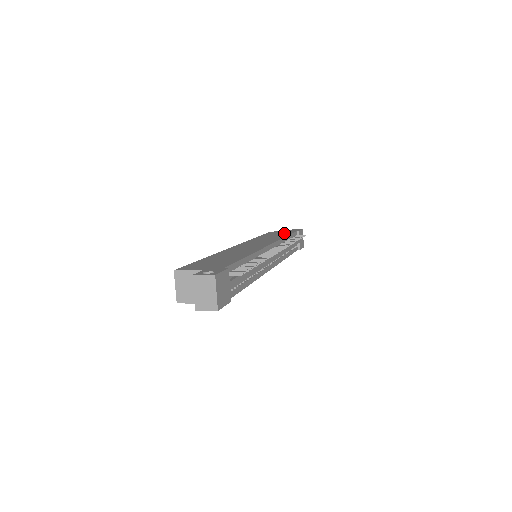
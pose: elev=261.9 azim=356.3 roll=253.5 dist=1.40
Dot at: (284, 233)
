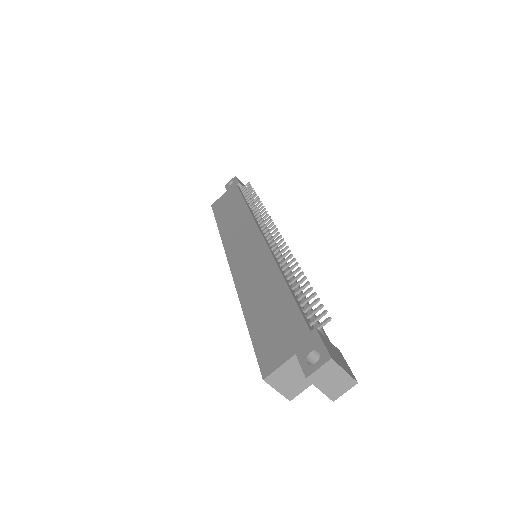
Dot at: (233, 199)
